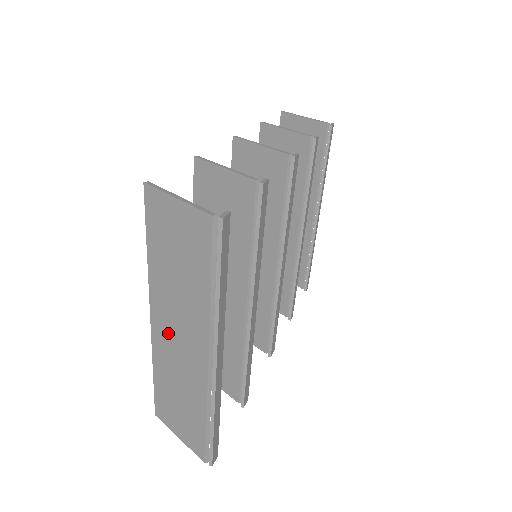
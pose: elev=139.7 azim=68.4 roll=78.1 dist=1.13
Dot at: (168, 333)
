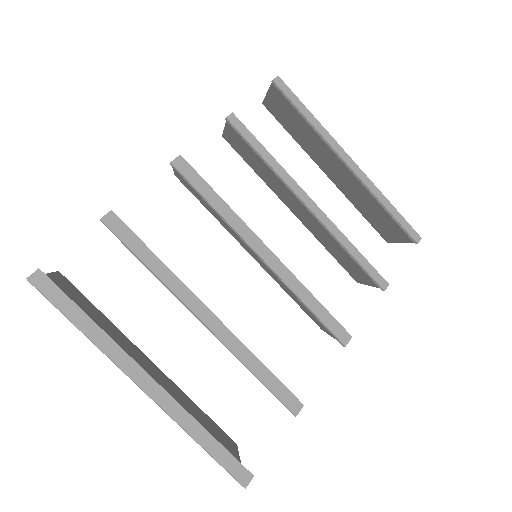
Dot at: occluded
